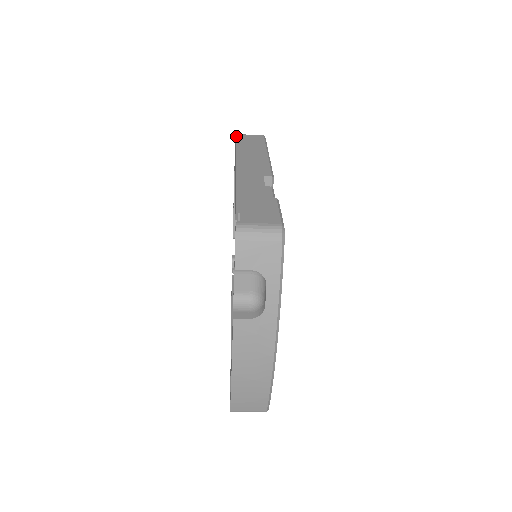
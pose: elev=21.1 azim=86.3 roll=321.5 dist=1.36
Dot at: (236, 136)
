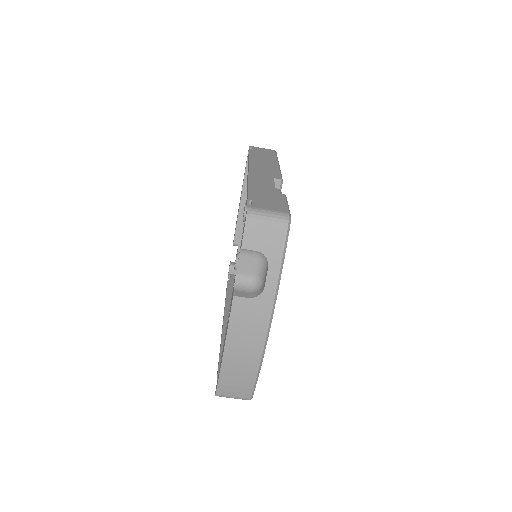
Dot at: (250, 147)
